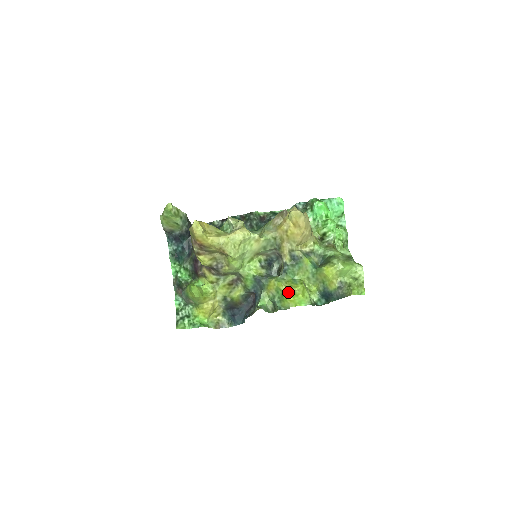
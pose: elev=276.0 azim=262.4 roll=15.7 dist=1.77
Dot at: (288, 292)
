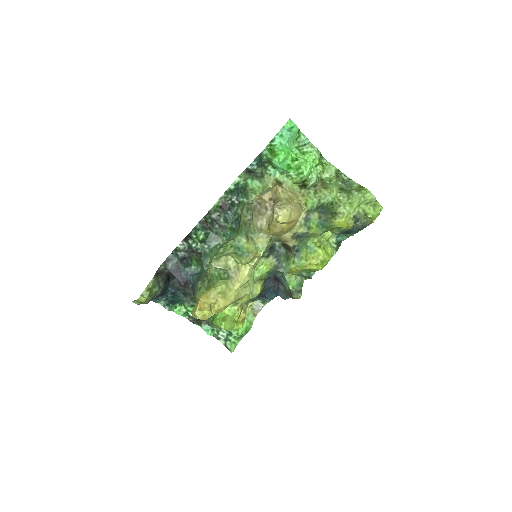
Dot at: (315, 267)
